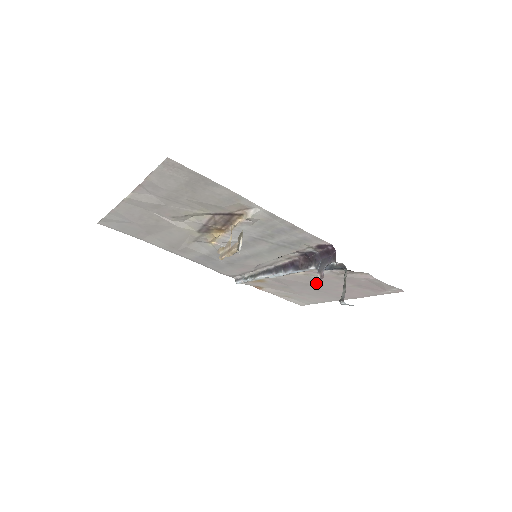
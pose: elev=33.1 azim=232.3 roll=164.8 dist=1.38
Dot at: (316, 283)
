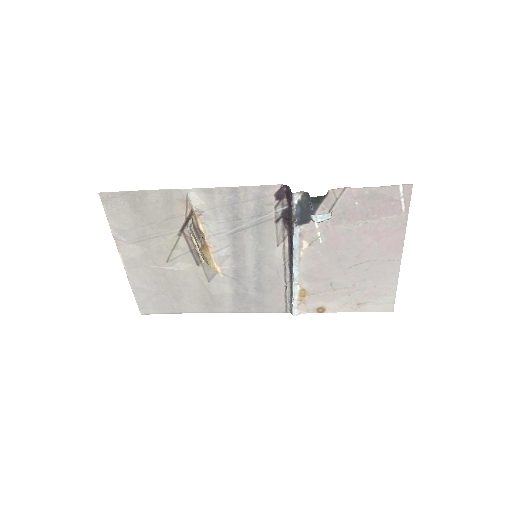
Dot at: (338, 251)
